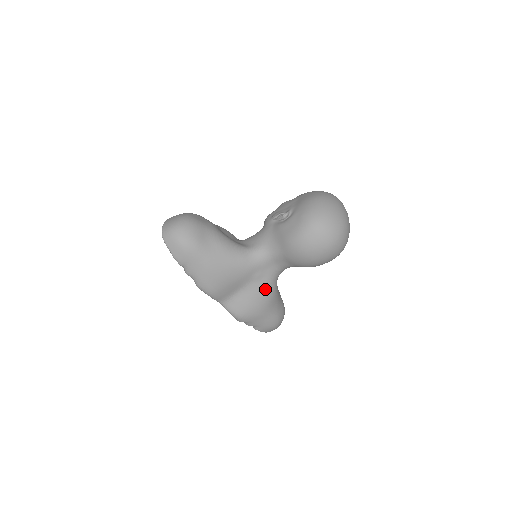
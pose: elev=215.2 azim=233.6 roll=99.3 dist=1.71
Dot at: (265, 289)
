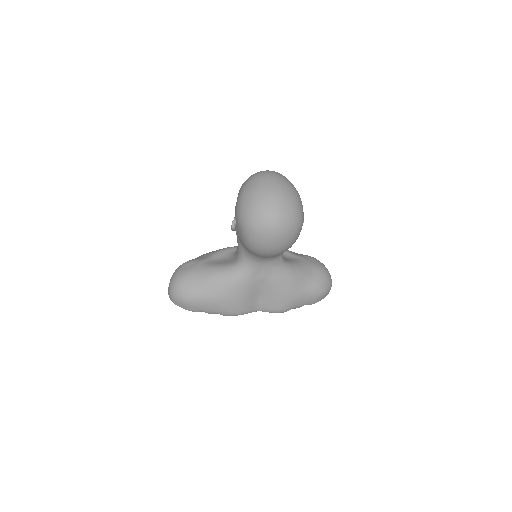
Dot at: (278, 281)
